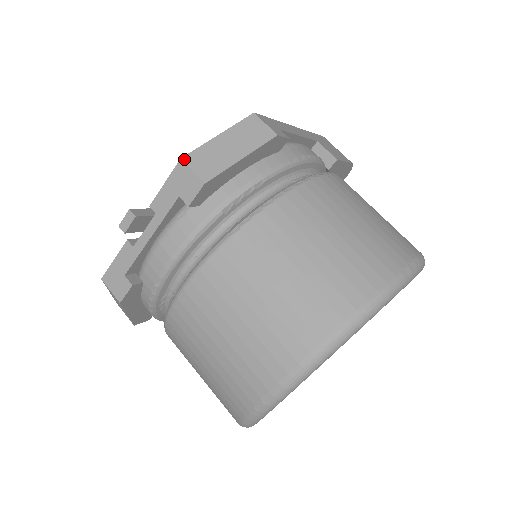
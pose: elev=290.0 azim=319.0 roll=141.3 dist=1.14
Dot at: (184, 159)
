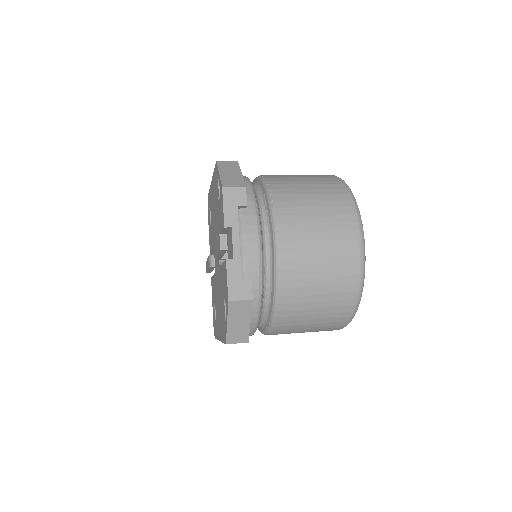
Dot at: (224, 187)
